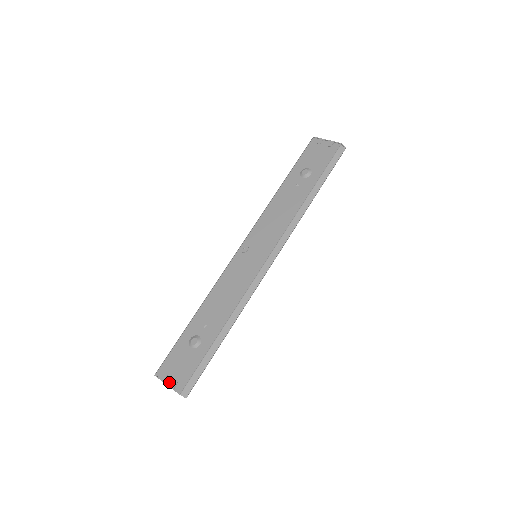
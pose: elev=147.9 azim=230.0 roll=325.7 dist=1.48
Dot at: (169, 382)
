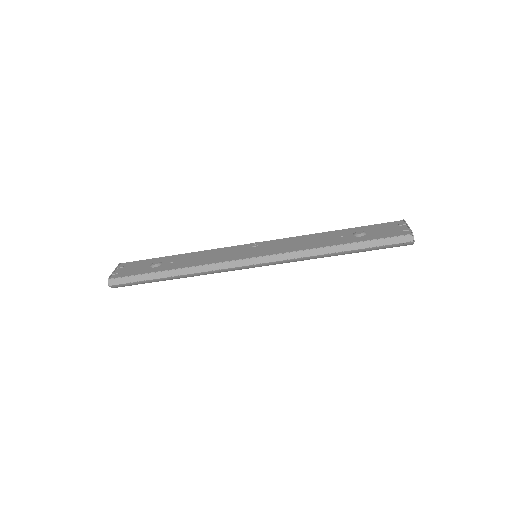
Dot at: (117, 270)
